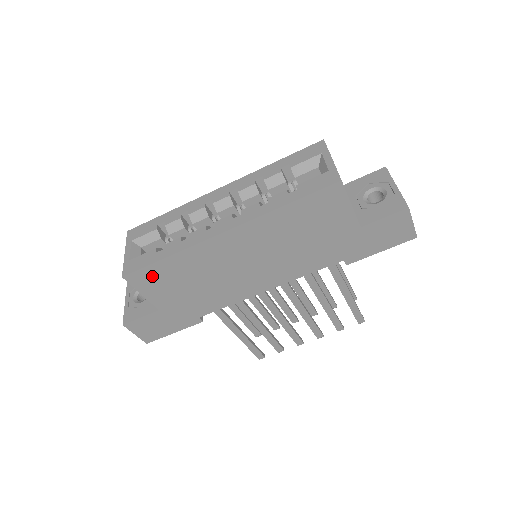
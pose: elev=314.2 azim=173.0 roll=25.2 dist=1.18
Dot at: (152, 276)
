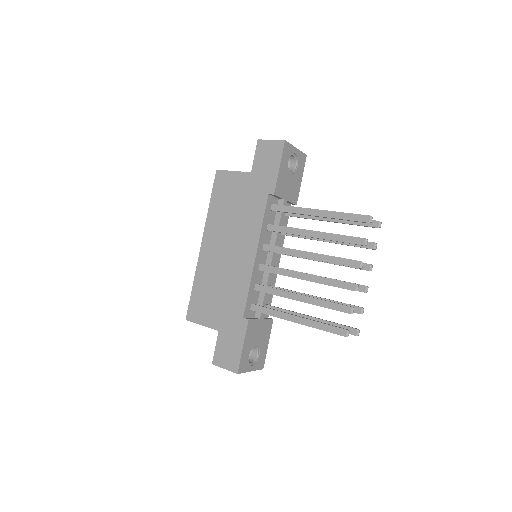
Dot at: (196, 306)
